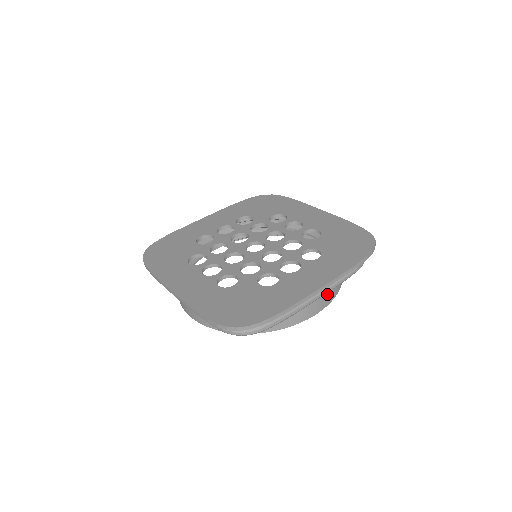
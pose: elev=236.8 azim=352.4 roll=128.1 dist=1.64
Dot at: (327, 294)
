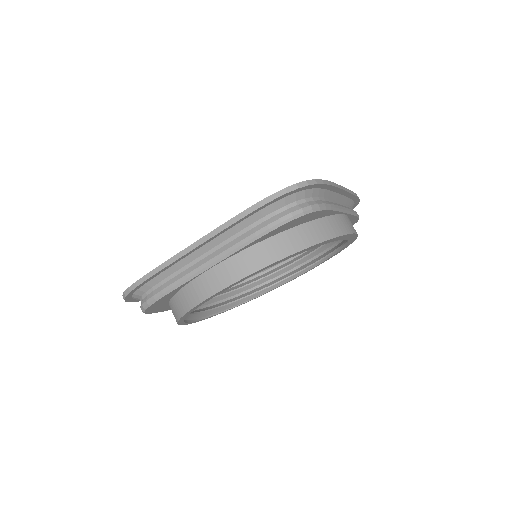
Dot at: (350, 221)
